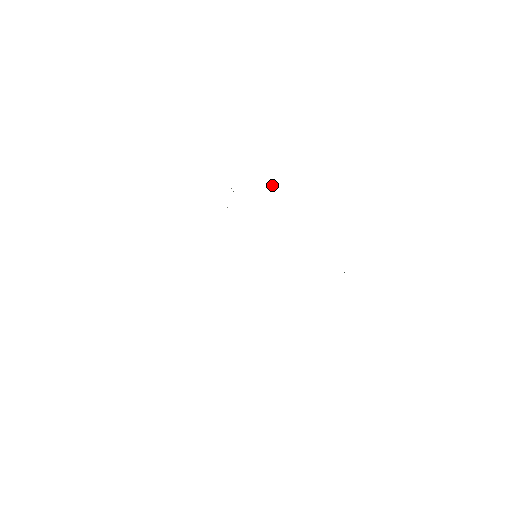
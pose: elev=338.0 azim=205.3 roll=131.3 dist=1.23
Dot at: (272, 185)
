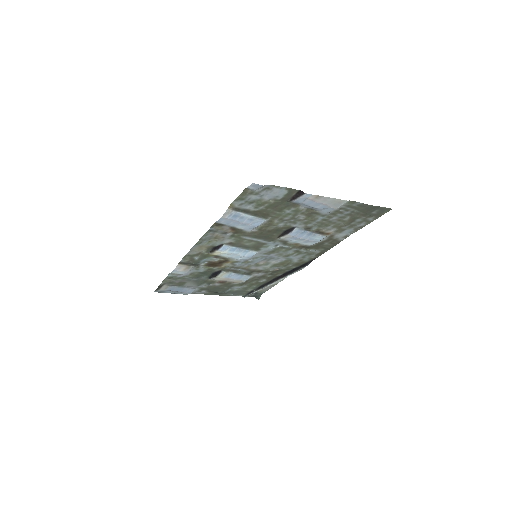
Dot at: (181, 287)
